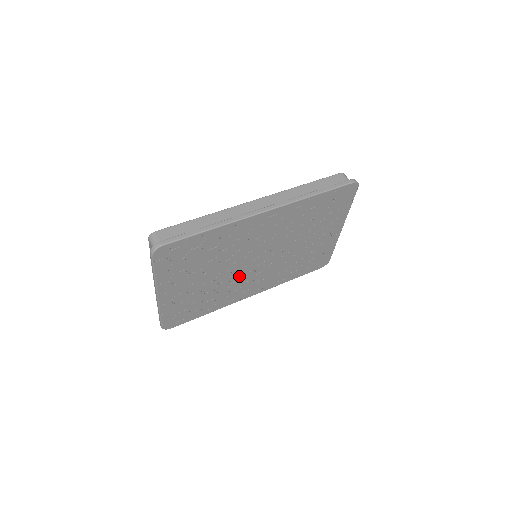
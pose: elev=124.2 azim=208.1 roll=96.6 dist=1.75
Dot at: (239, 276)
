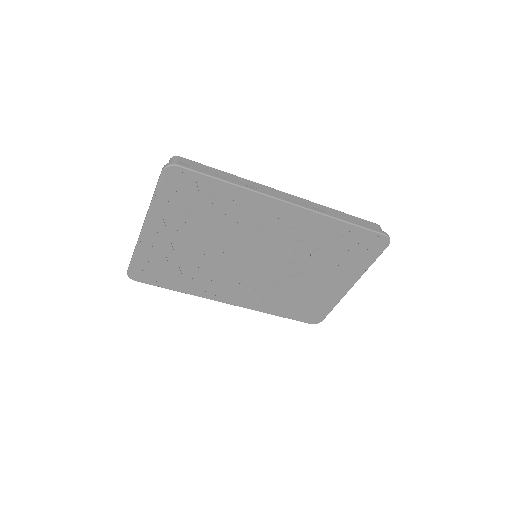
Dot at: (229, 267)
